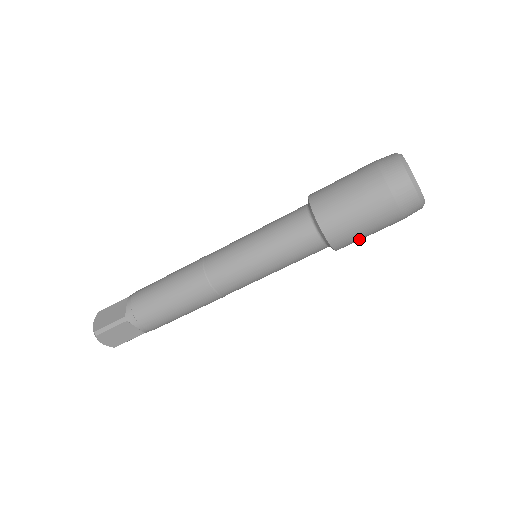
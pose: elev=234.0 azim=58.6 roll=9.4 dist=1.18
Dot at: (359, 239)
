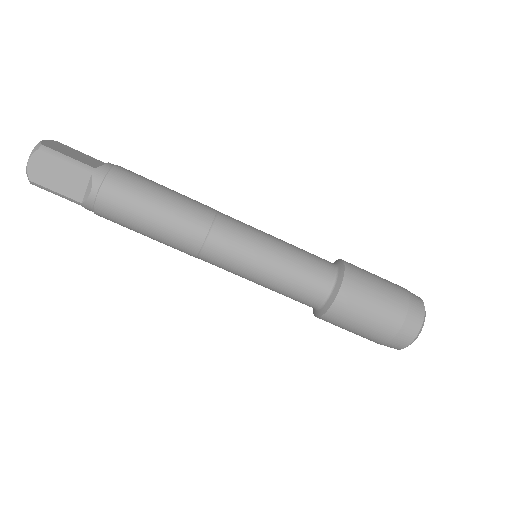
Dot at: (347, 324)
